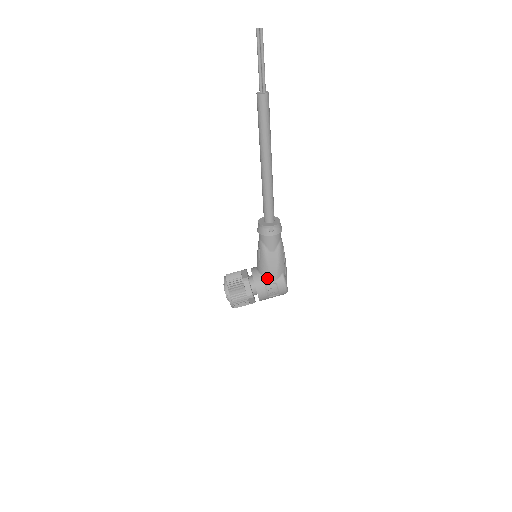
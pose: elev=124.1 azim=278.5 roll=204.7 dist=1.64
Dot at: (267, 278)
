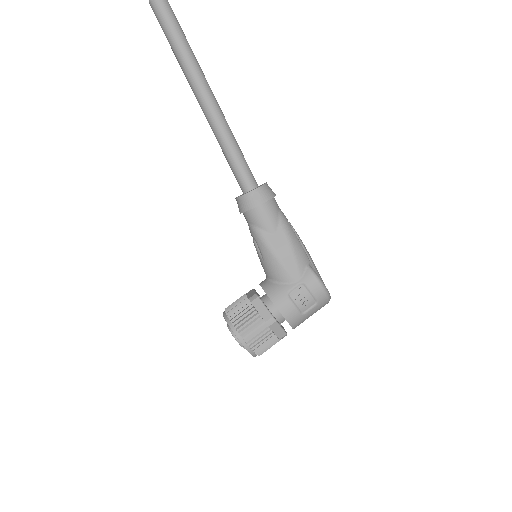
Dot at: (285, 281)
